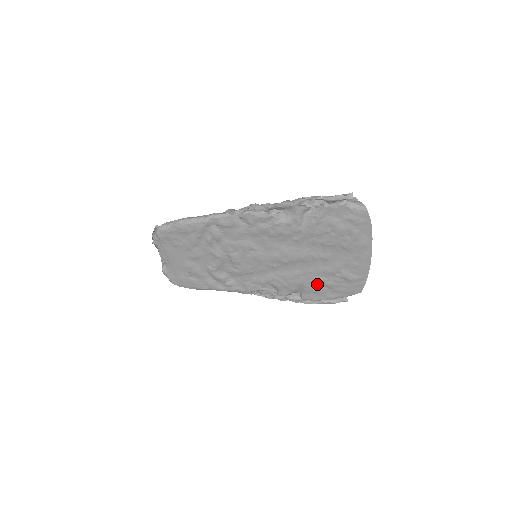
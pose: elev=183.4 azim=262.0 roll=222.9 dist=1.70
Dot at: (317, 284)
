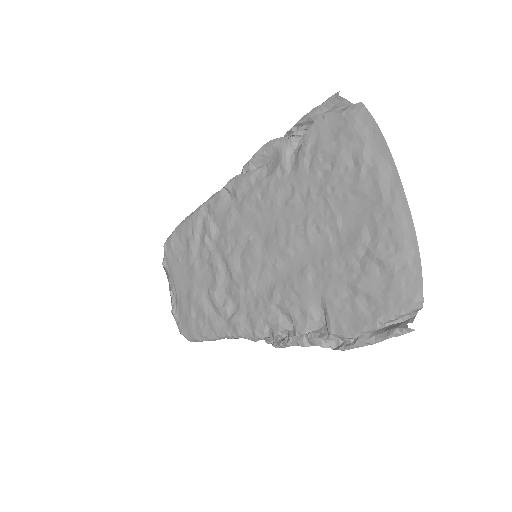
Dot at: (341, 290)
